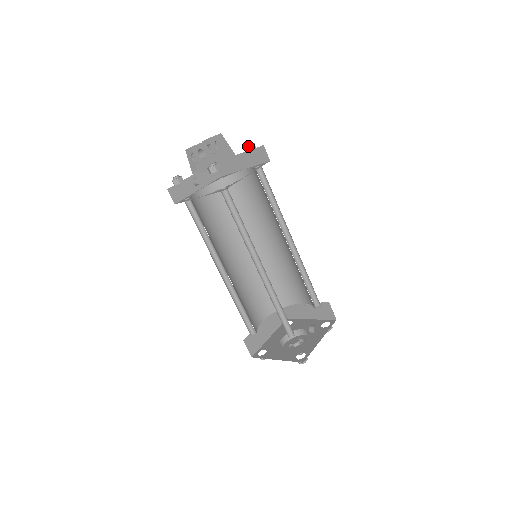
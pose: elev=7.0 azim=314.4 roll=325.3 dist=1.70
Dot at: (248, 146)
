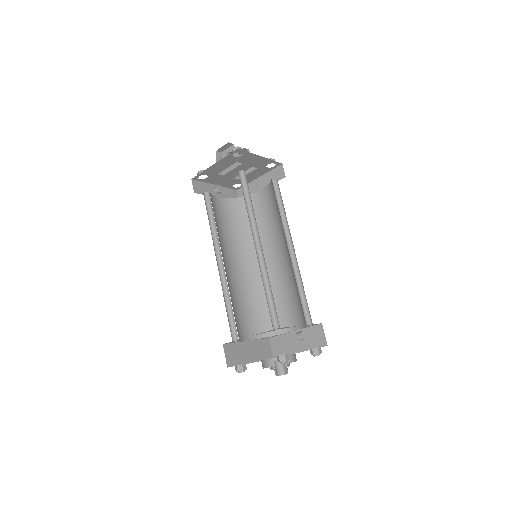
Dot at: occluded
